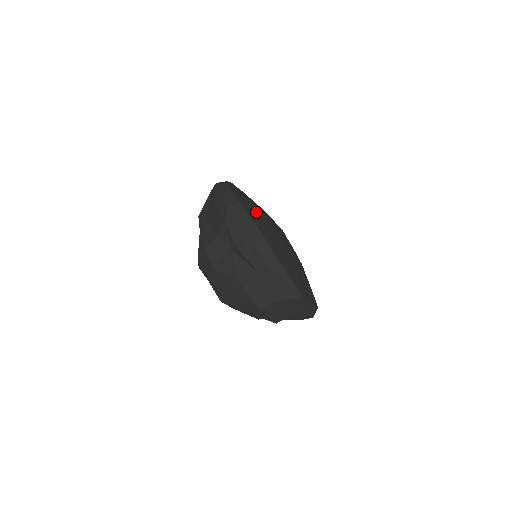
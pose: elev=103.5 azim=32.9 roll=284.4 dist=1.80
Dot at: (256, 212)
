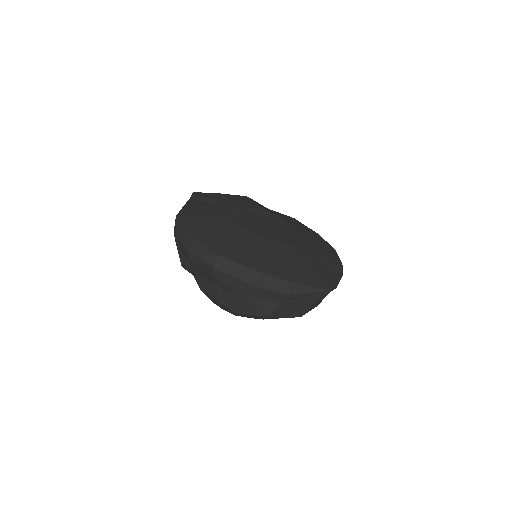
Dot at: (235, 242)
